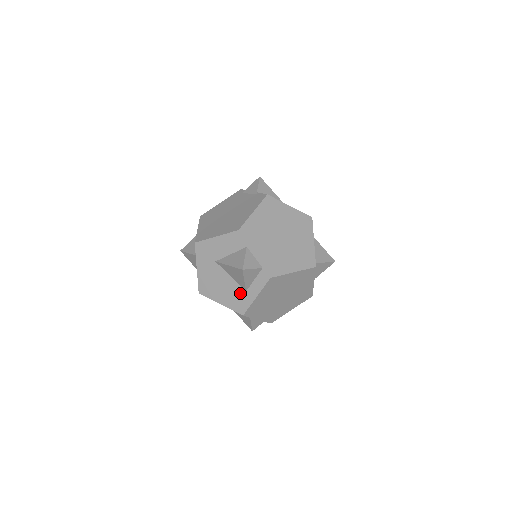
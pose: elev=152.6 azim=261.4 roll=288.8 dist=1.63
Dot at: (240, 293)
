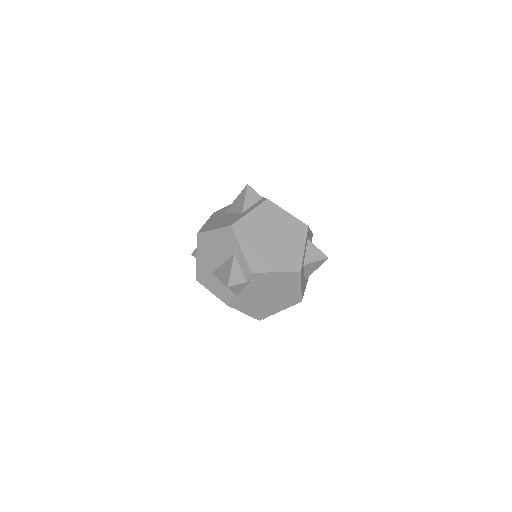
Dot at: (236, 216)
